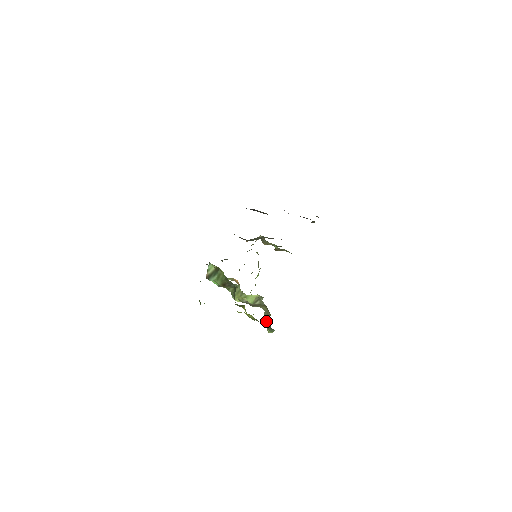
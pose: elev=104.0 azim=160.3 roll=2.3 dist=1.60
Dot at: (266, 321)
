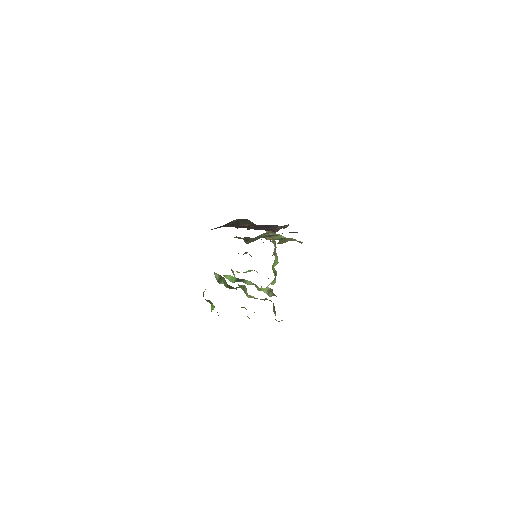
Dot at: (274, 312)
